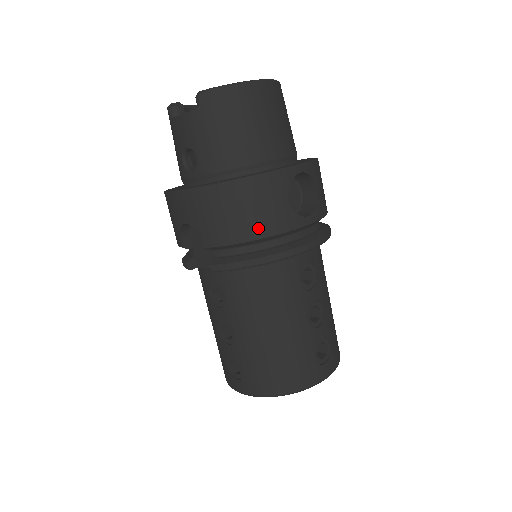
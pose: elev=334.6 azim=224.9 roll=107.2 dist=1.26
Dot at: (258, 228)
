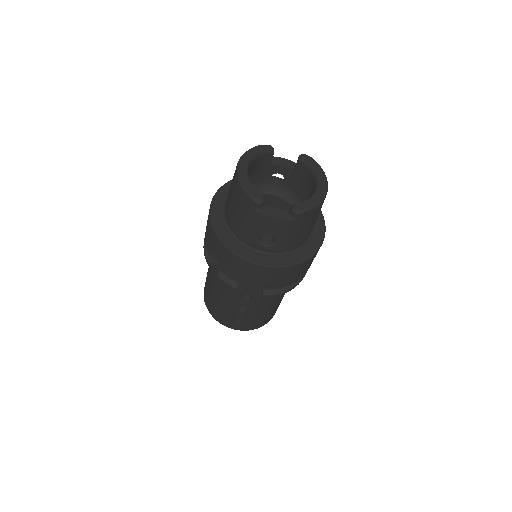
Dot at: (301, 276)
